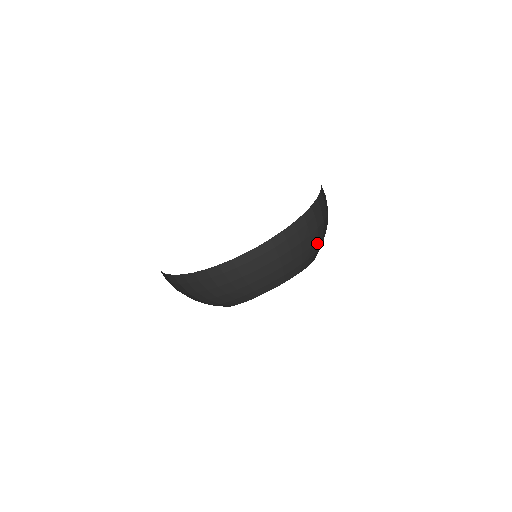
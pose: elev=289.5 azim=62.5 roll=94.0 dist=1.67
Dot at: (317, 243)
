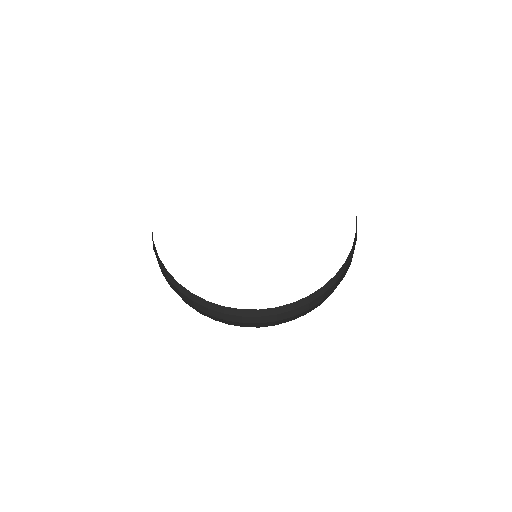
Dot at: occluded
